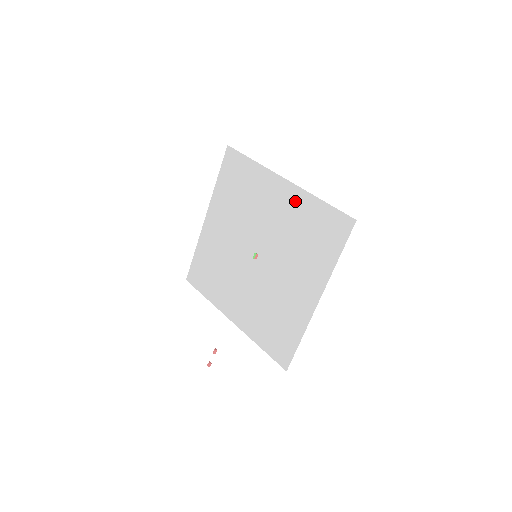
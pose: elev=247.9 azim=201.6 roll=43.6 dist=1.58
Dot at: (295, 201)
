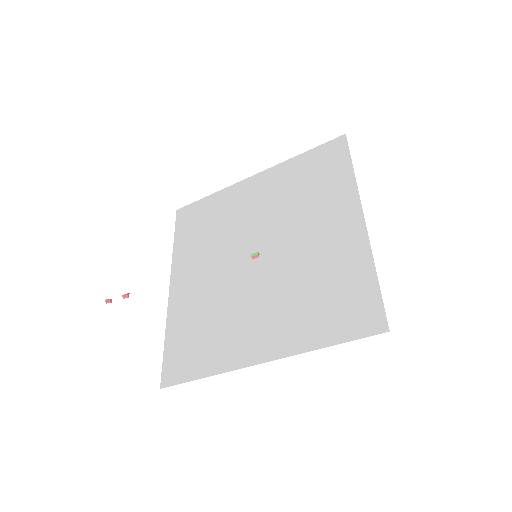
Dot at: (349, 247)
